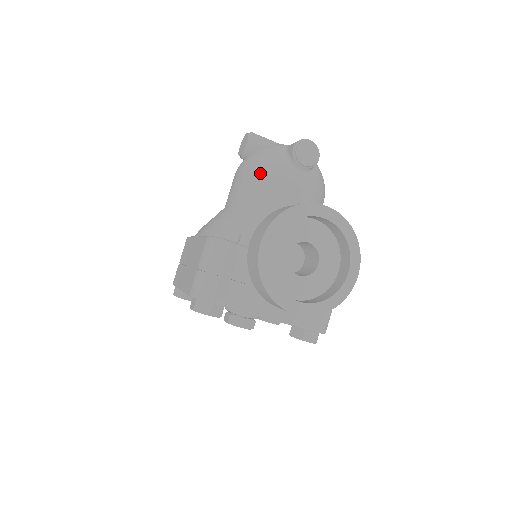
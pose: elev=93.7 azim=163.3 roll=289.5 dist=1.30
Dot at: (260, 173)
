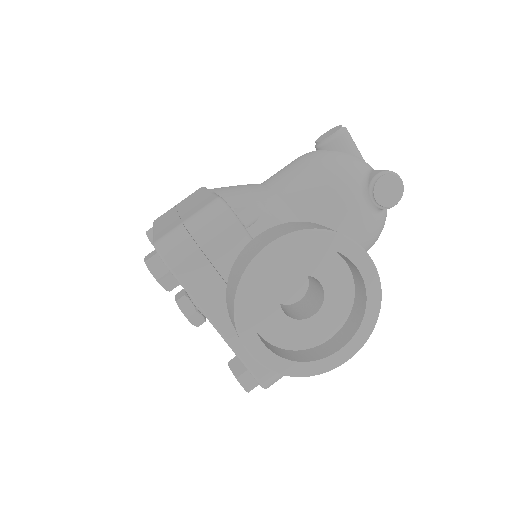
Dot at: (324, 174)
